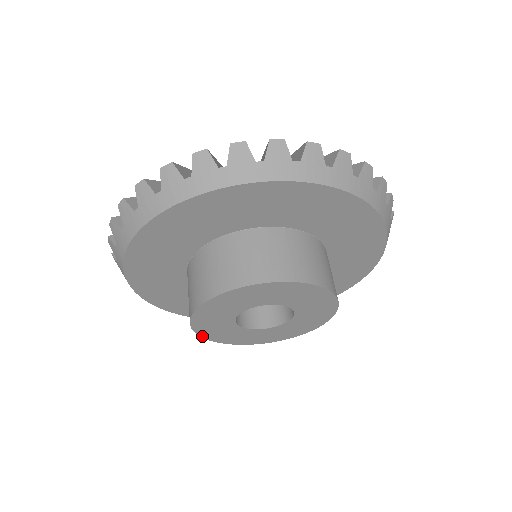
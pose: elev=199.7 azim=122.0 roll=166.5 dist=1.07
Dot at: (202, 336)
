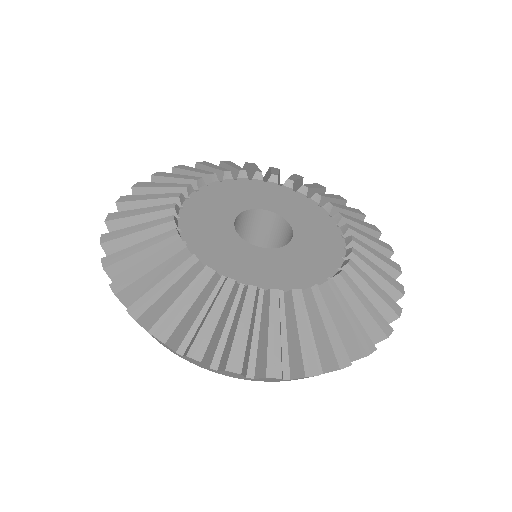
Dot at: occluded
